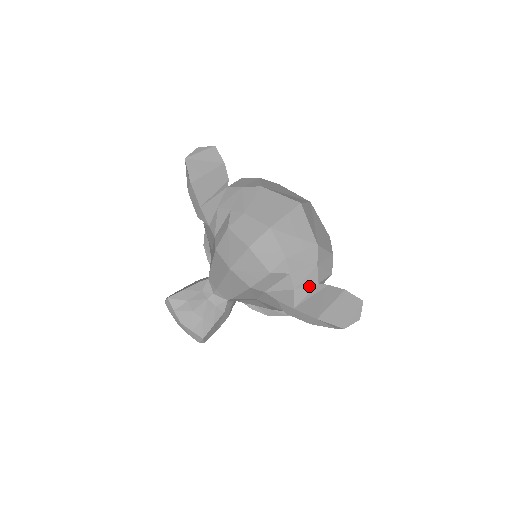
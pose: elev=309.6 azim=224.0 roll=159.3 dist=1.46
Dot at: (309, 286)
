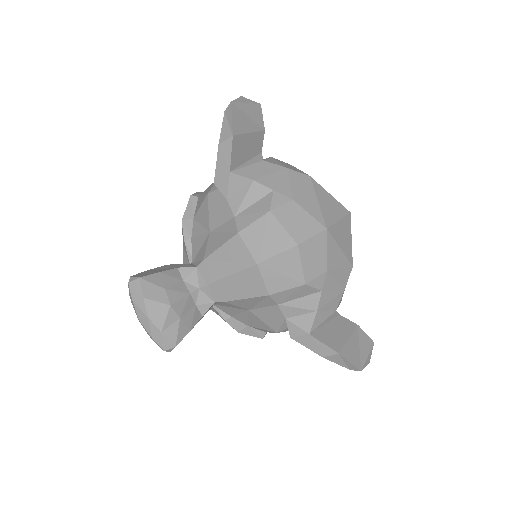
Dot at: (329, 311)
